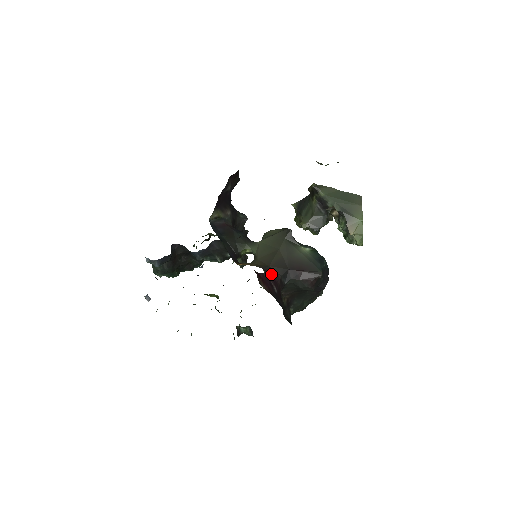
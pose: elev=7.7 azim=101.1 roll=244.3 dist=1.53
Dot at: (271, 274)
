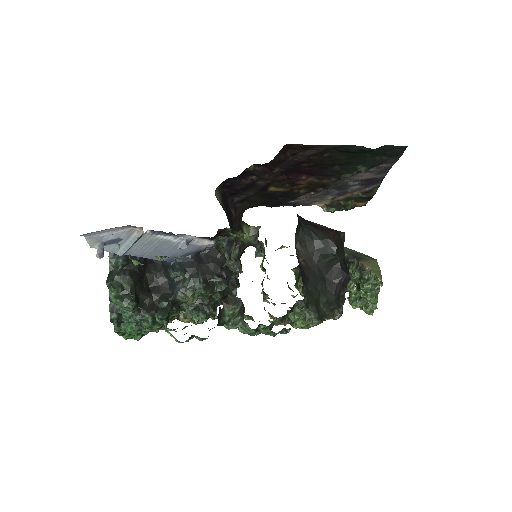
Dot at: occluded
